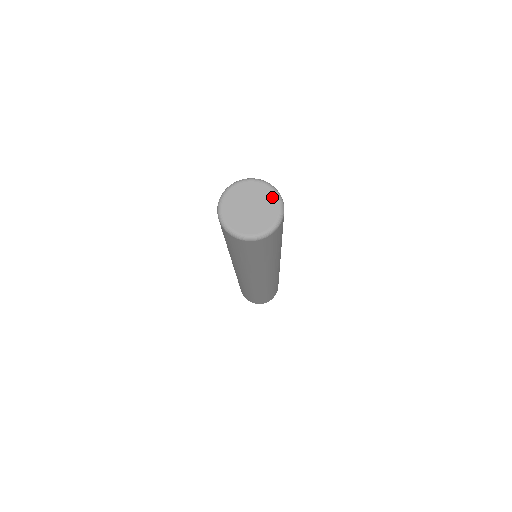
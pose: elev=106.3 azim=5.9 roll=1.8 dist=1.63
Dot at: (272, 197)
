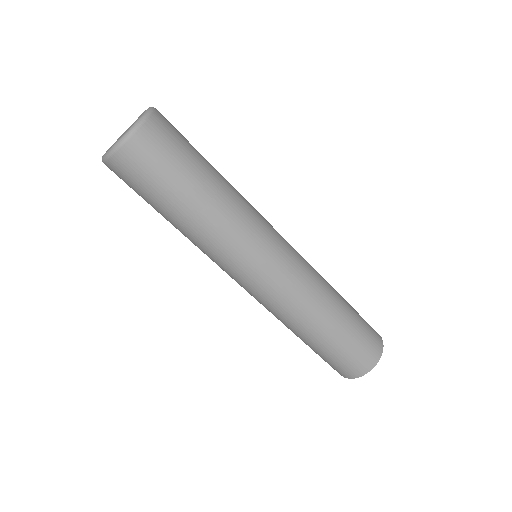
Dot at: occluded
